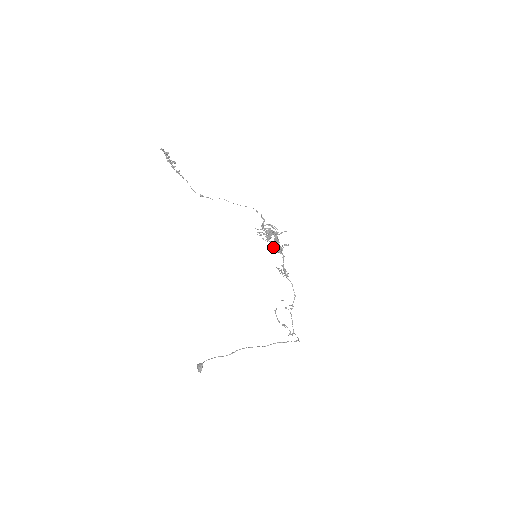
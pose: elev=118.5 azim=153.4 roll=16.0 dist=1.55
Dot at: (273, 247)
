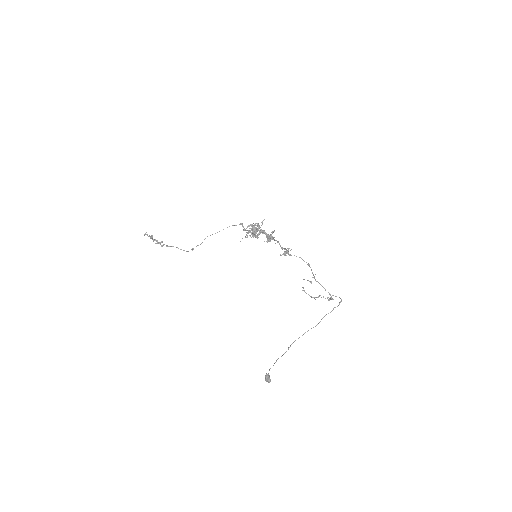
Dot at: occluded
